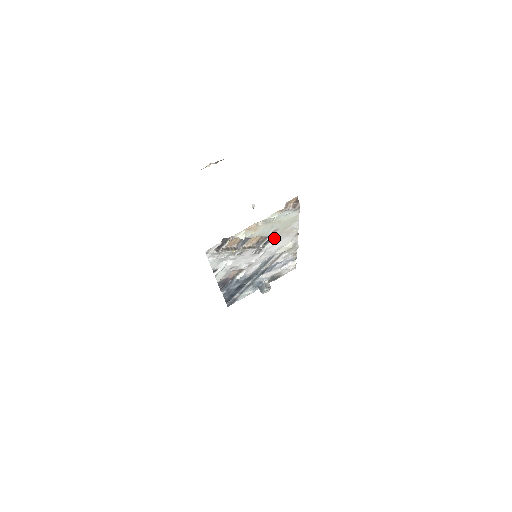
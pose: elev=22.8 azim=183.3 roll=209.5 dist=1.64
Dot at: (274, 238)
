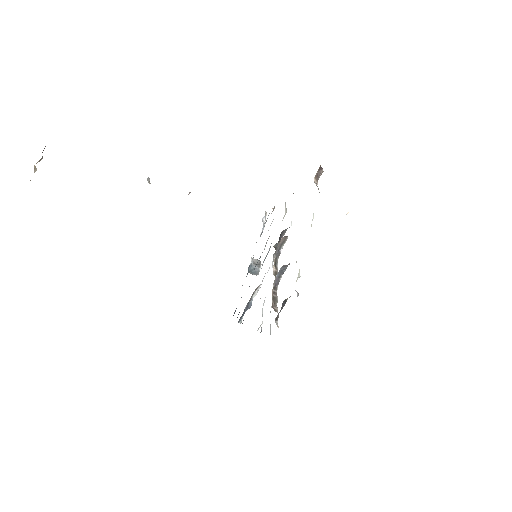
Dot at: occluded
